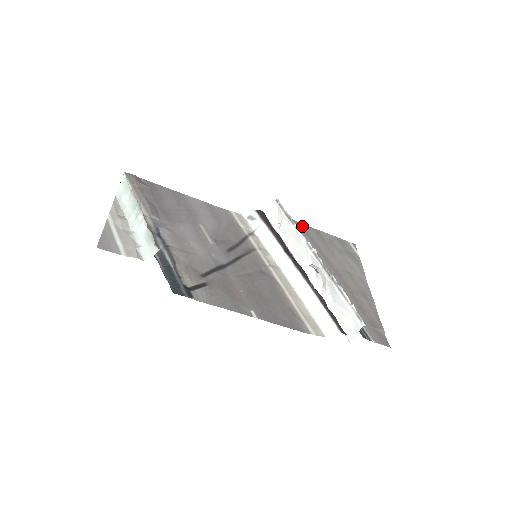
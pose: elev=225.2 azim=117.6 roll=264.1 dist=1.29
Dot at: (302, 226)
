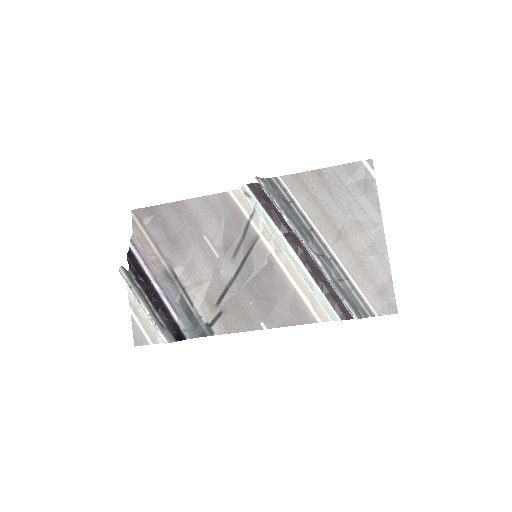
Dot at: (299, 178)
